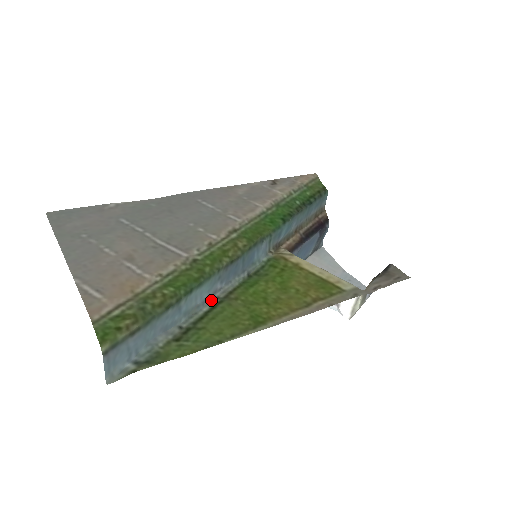
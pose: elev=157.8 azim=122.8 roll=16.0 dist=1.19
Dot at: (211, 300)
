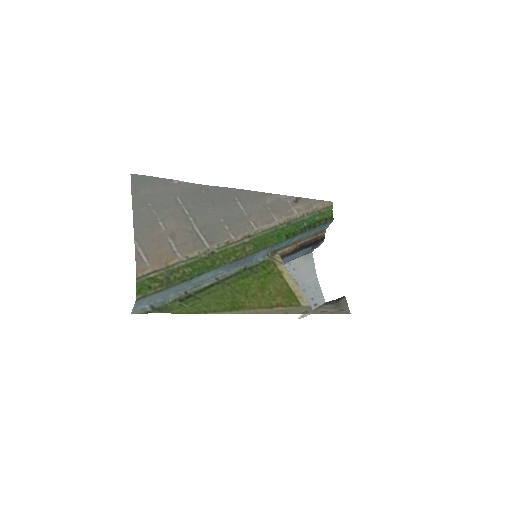
Dot at: (212, 279)
